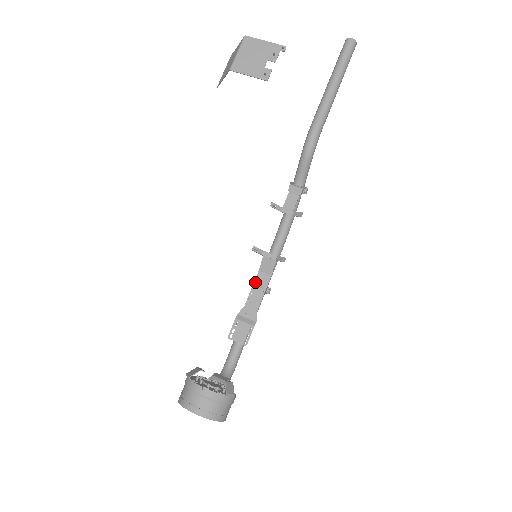
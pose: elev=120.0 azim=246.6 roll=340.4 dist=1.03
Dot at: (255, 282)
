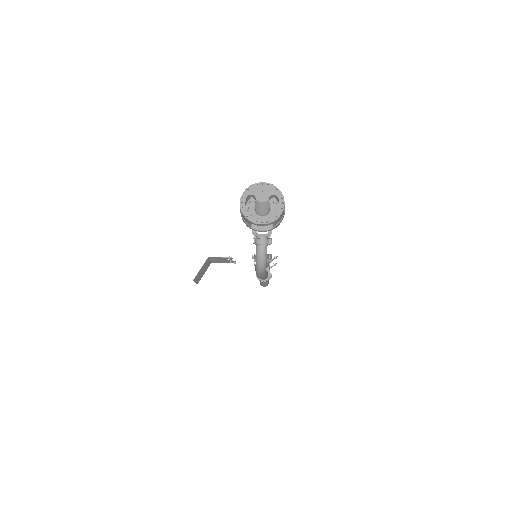
Dot at: occluded
